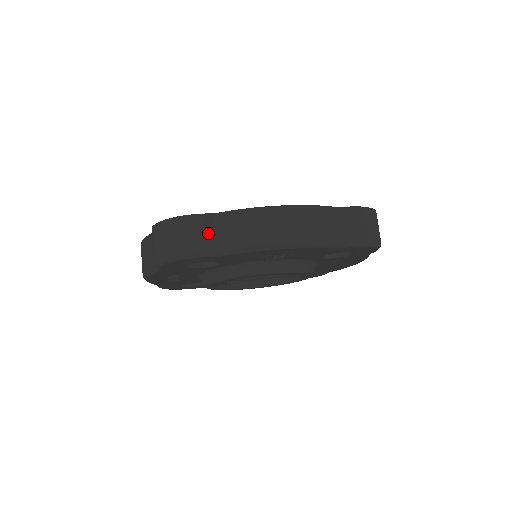
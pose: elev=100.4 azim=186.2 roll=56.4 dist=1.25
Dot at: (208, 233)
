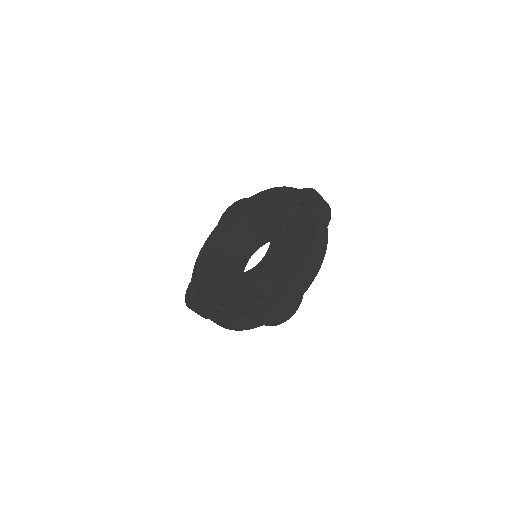
Dot at: (296, 293)
